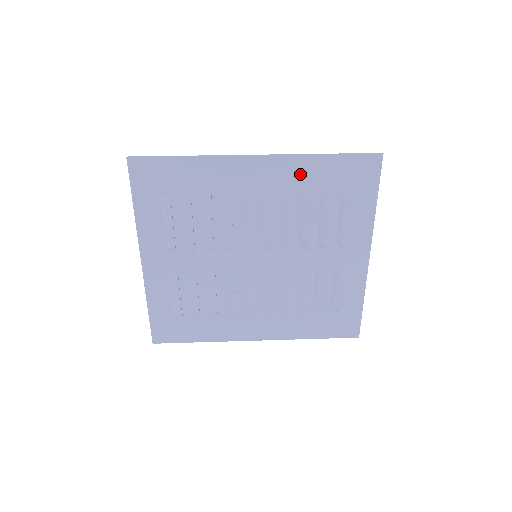
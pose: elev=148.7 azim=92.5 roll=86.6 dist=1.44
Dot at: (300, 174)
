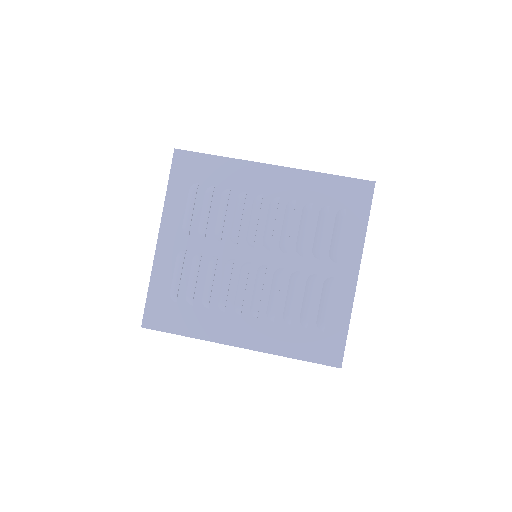
Dot at: (305, 186)
